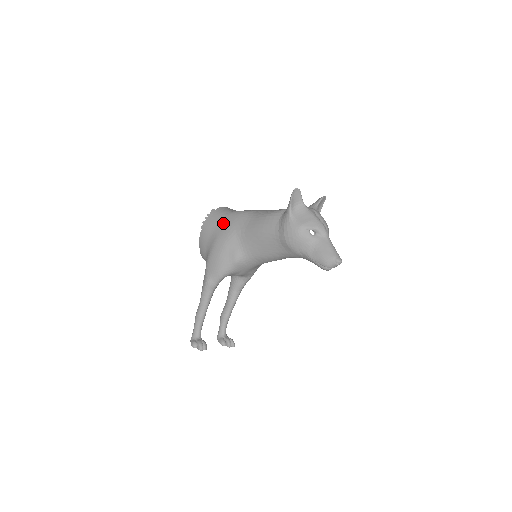
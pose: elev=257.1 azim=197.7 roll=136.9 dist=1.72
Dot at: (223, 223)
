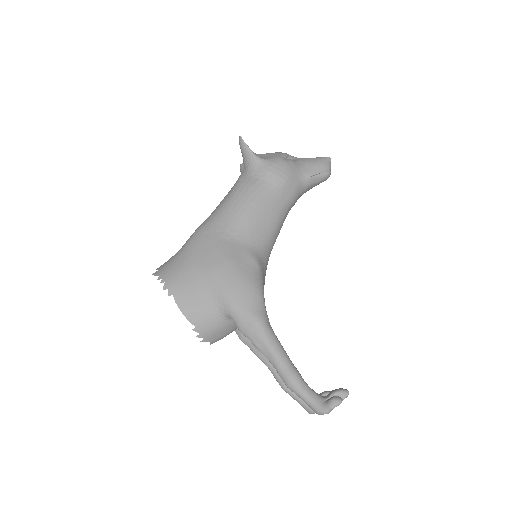
Dot at: (194, 254)
